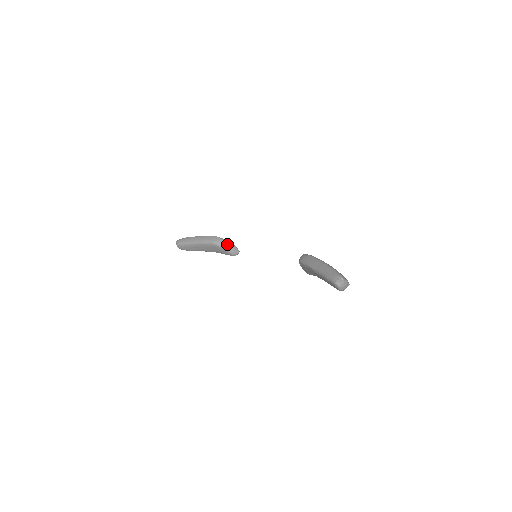
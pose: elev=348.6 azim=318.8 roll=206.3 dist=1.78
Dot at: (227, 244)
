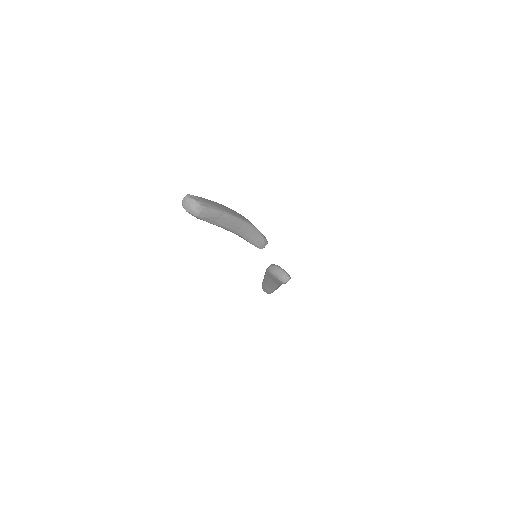
Dot at: (275, 268)
